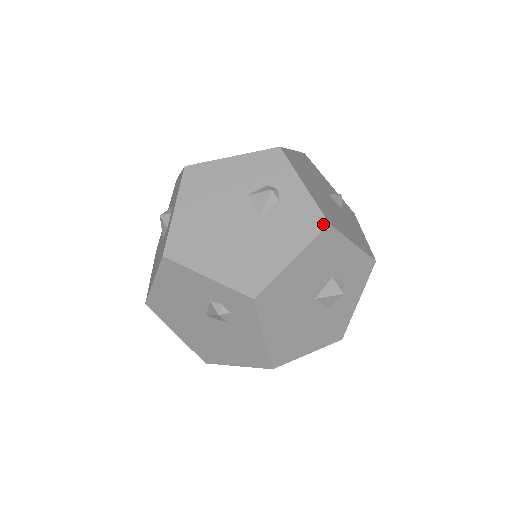
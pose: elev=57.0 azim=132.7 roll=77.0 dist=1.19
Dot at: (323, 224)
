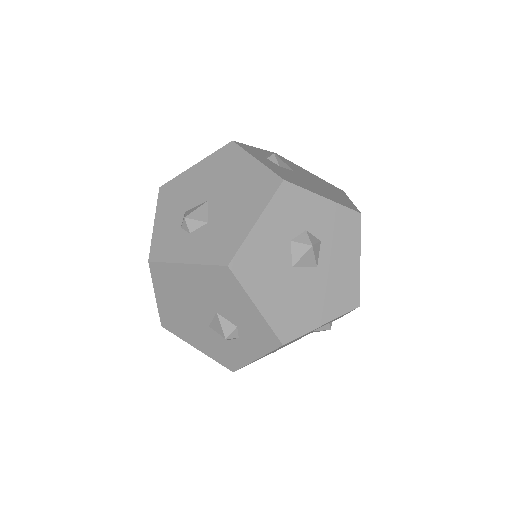
Dot at: occluded
